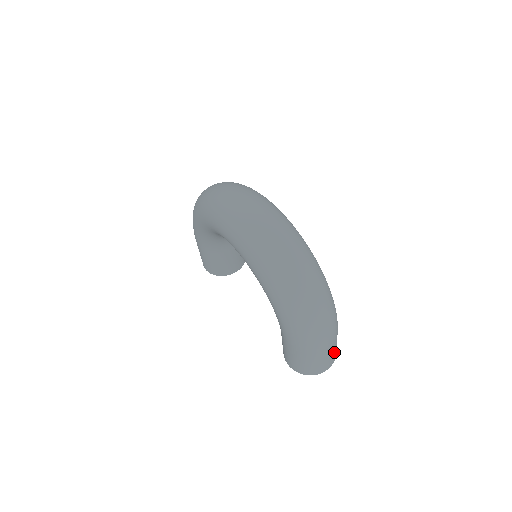
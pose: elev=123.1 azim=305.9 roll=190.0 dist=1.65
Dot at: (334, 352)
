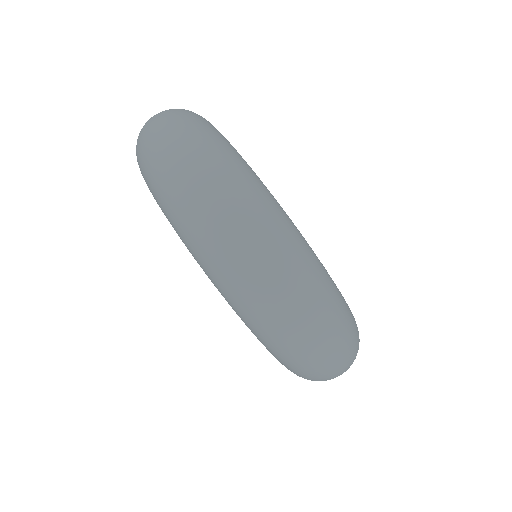
Dot at: occluded
